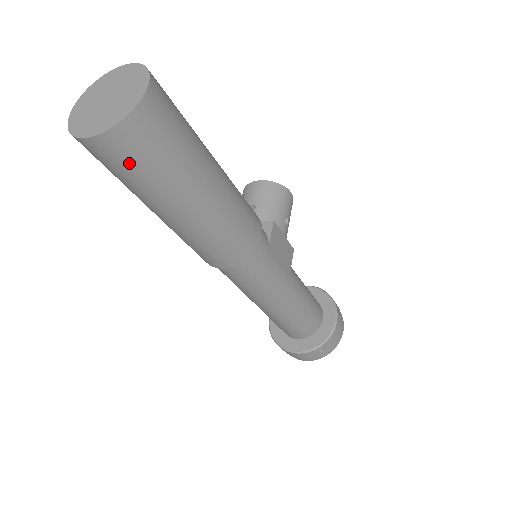
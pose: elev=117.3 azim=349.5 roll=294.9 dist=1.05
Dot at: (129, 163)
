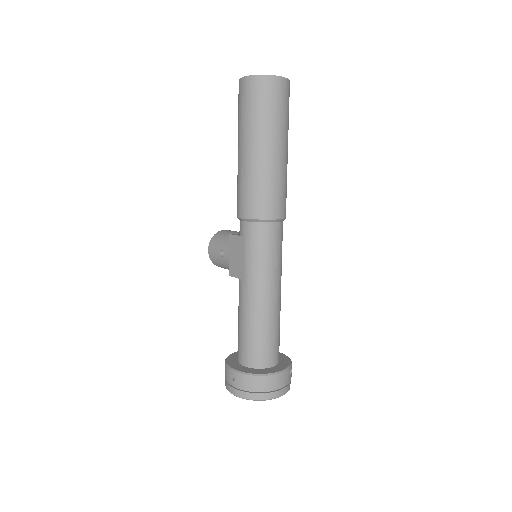
Dot at: (285, 101)
